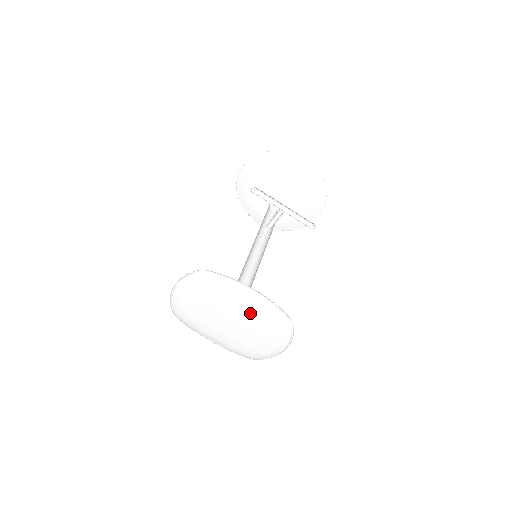
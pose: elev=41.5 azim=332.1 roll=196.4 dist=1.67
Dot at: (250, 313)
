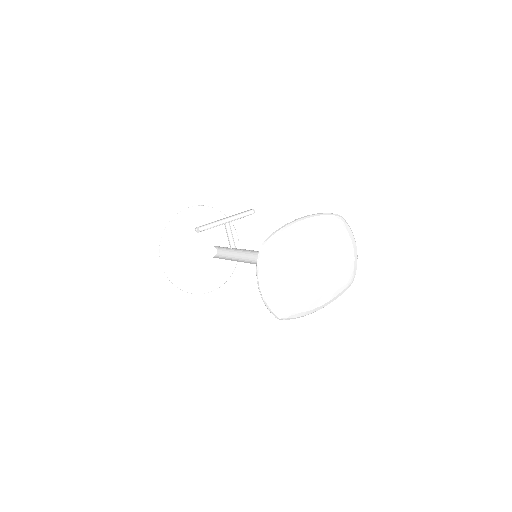
Dot at: (316, 234)
